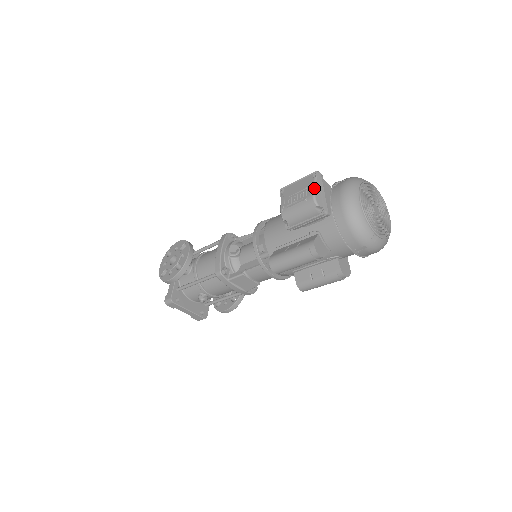
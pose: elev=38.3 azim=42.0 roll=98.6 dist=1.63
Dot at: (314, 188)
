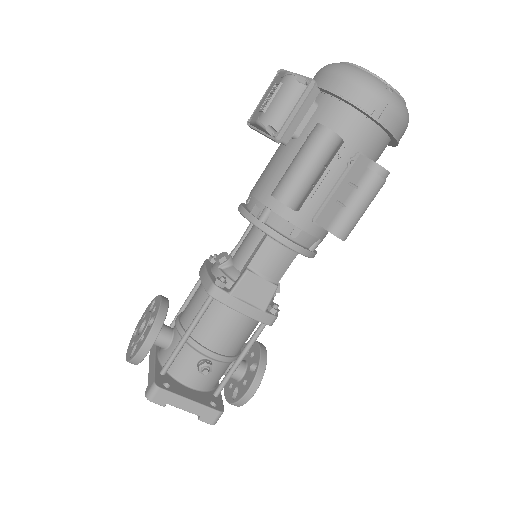
Dot at: (284, 71)
